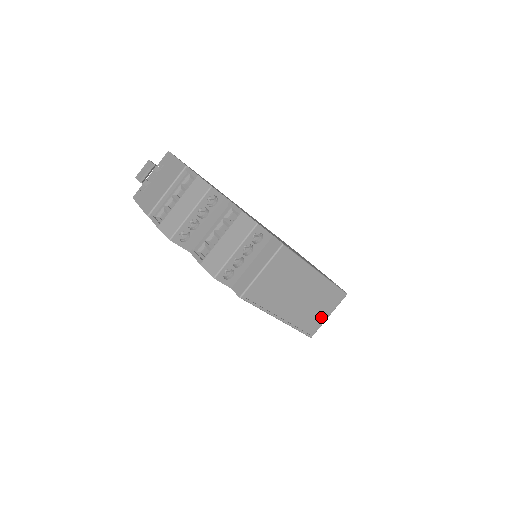
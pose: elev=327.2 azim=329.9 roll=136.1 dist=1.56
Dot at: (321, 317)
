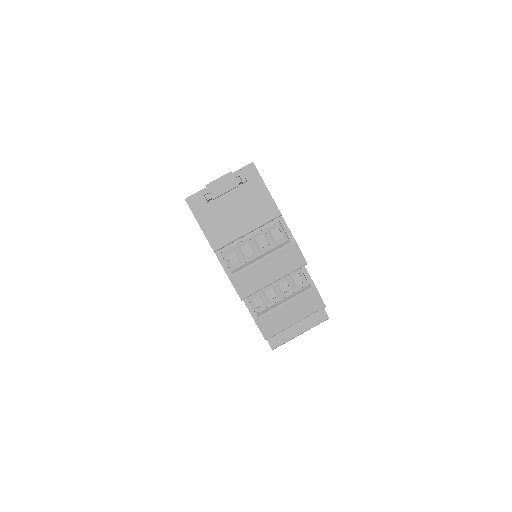
Dot at: occluded
